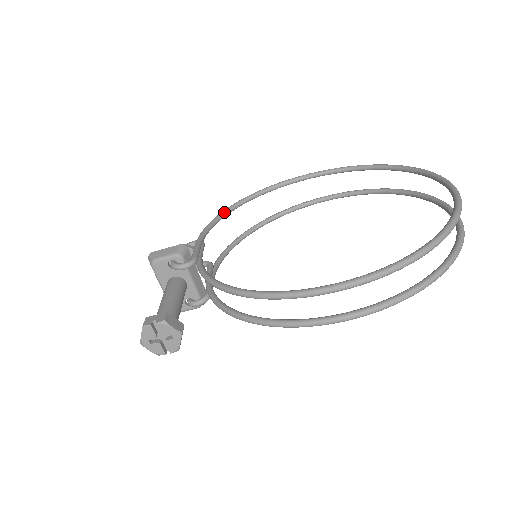
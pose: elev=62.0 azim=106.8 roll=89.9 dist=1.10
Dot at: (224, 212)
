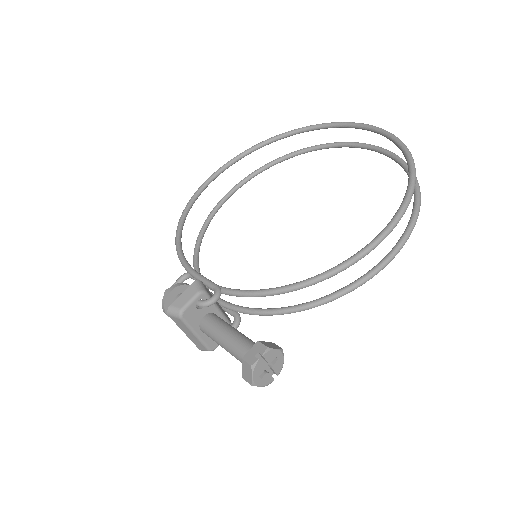
Dot at: (179, 238)
